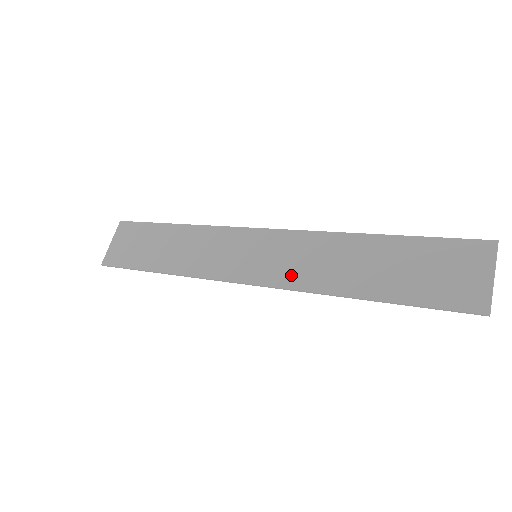
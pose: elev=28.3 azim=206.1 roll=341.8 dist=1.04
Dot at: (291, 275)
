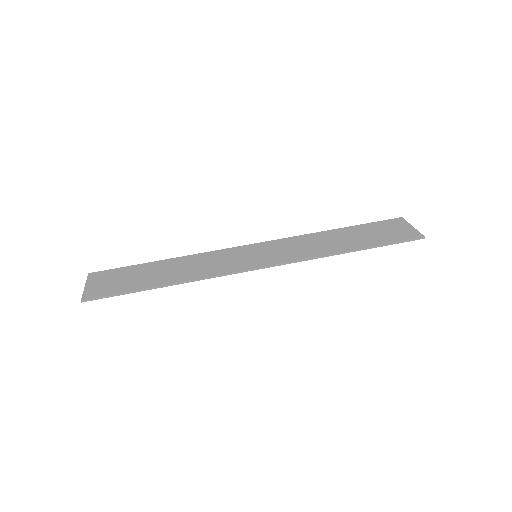
Dot at: (294, 255)
